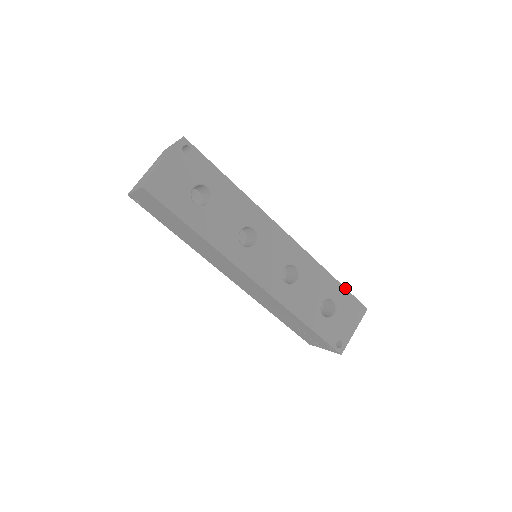
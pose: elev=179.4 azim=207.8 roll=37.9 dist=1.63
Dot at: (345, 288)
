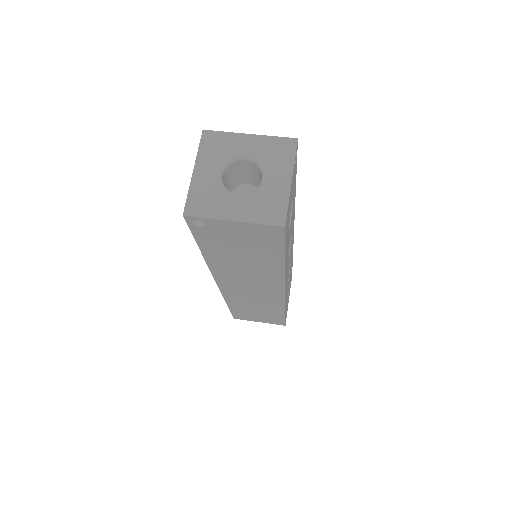
Dot at: (292, 265)
